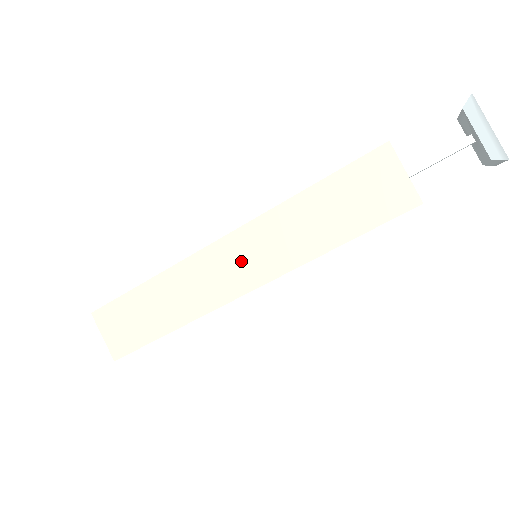
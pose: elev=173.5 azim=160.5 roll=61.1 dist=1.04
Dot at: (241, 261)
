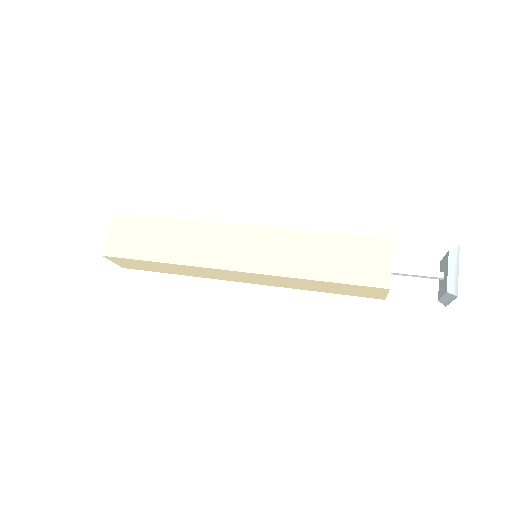
Dot at: (247, 248)
